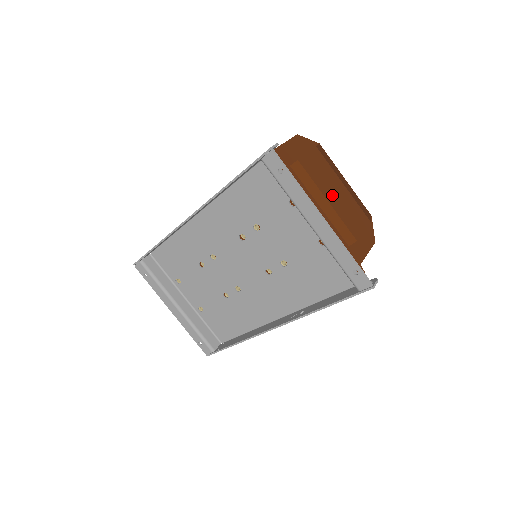
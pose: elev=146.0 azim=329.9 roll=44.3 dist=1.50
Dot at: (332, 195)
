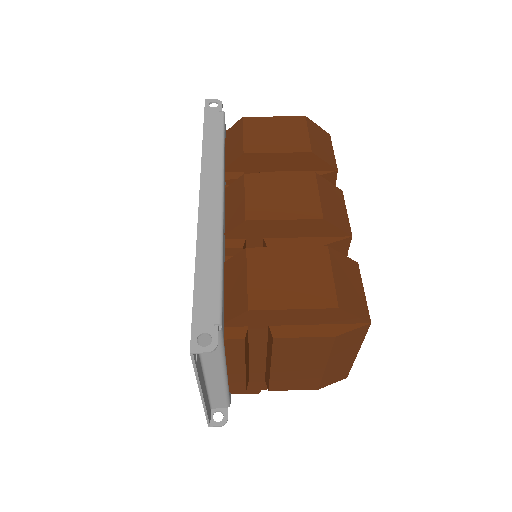
Dot at: (287, 366)
